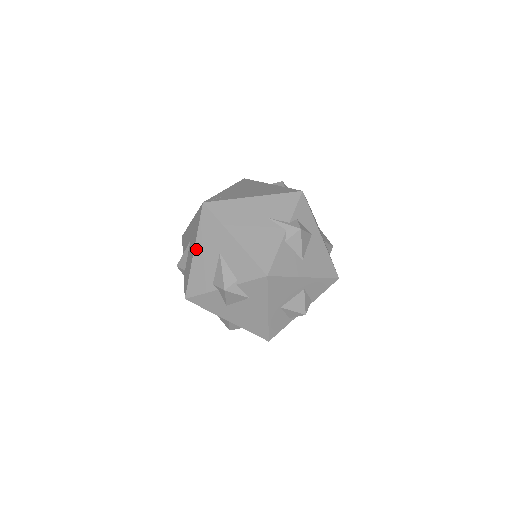
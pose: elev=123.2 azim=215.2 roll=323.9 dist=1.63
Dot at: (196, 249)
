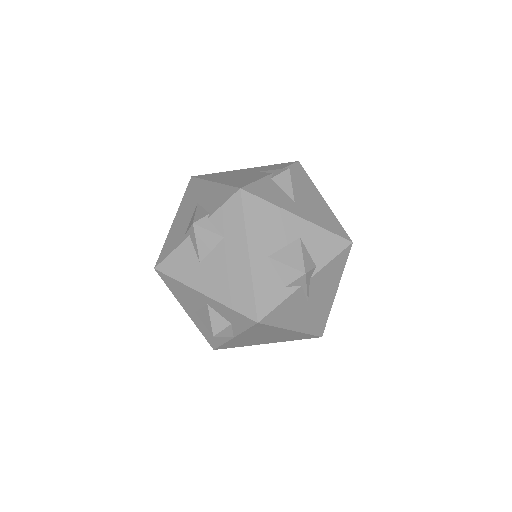
Dot at: (176, 216)
